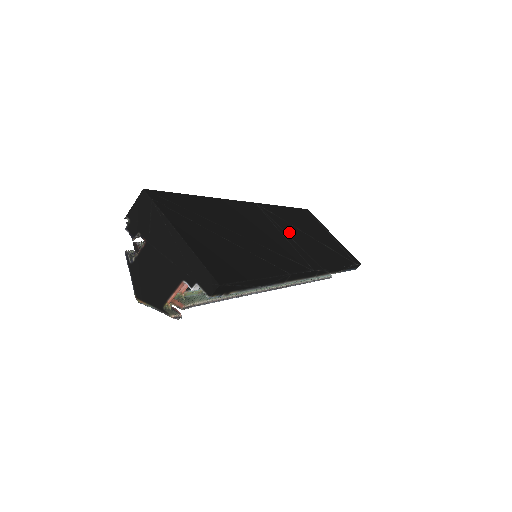
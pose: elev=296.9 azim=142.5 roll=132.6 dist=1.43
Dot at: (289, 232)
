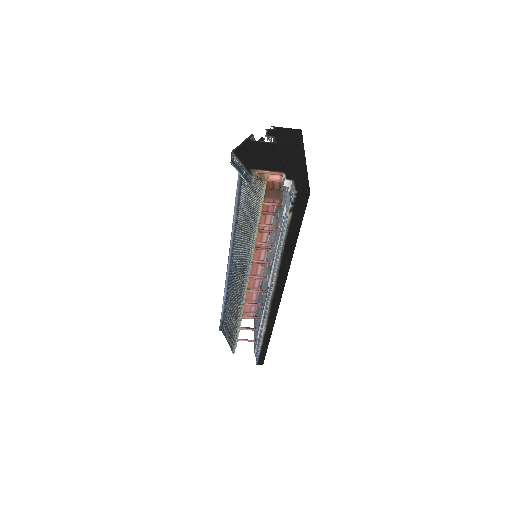
Dot at: occluded
